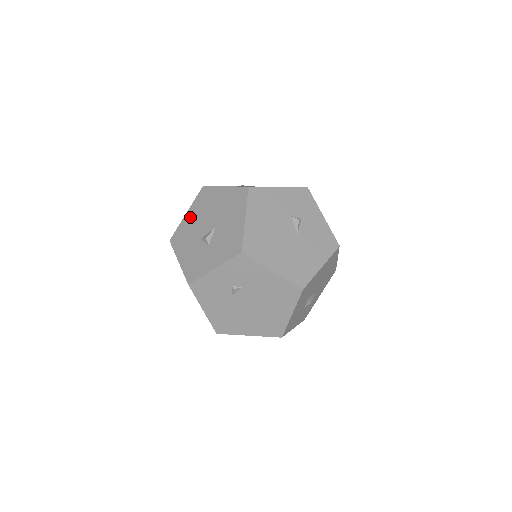
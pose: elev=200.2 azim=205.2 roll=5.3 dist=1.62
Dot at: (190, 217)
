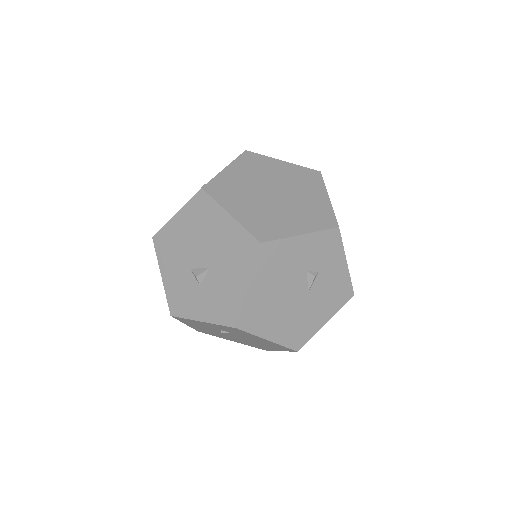
Dot at: (180, 225)
